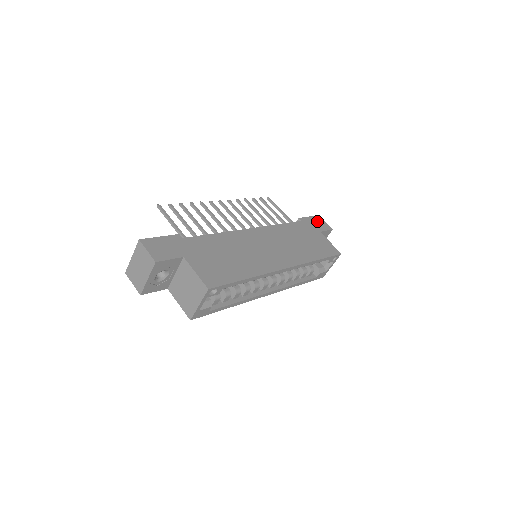
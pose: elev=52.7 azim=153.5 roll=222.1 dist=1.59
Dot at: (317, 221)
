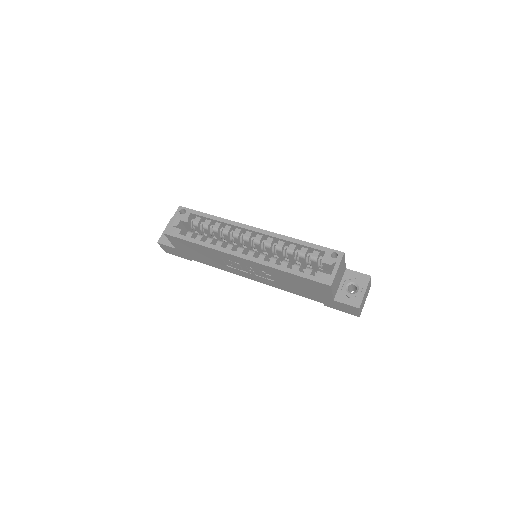
Dot at: occluded
